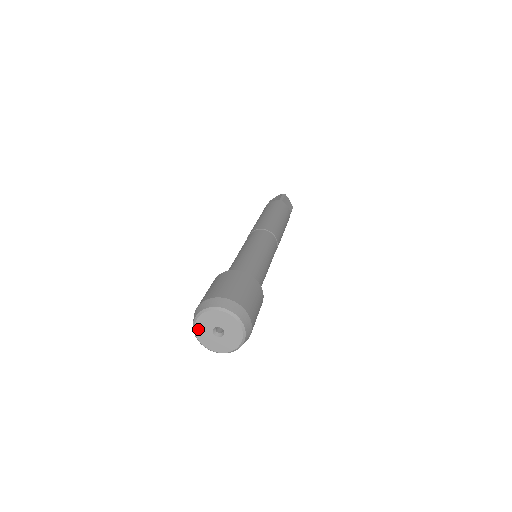
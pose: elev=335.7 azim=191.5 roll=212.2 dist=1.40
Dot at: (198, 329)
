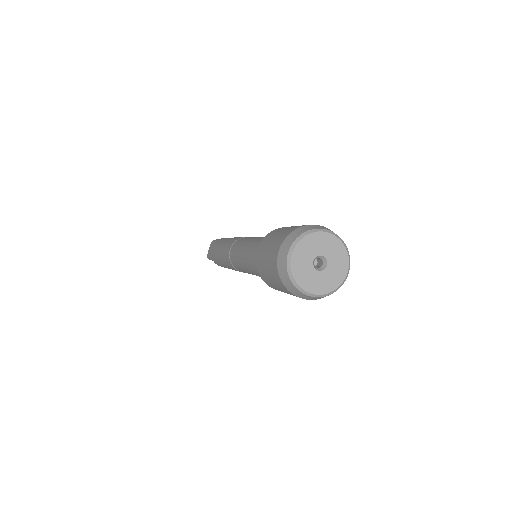
Dot at: (305, 242)
